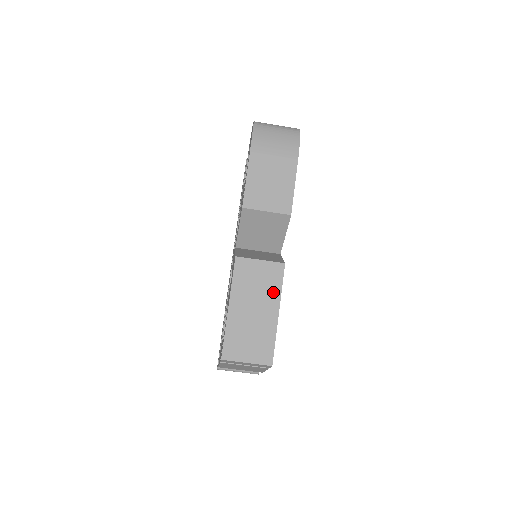
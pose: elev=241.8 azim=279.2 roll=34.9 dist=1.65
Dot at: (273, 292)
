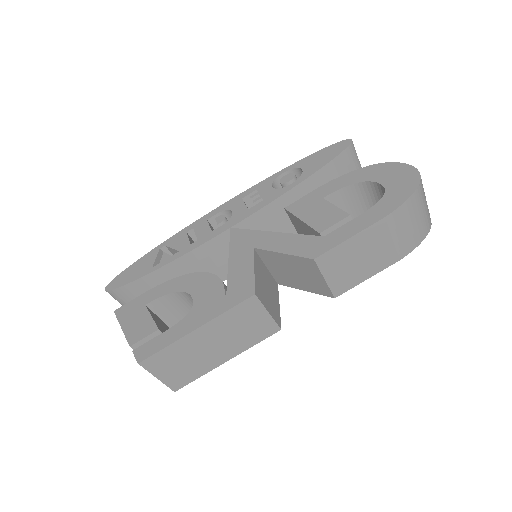
Dot at: (245, 343)
